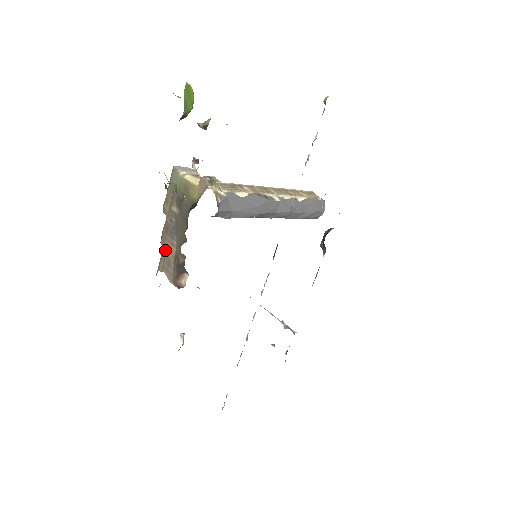
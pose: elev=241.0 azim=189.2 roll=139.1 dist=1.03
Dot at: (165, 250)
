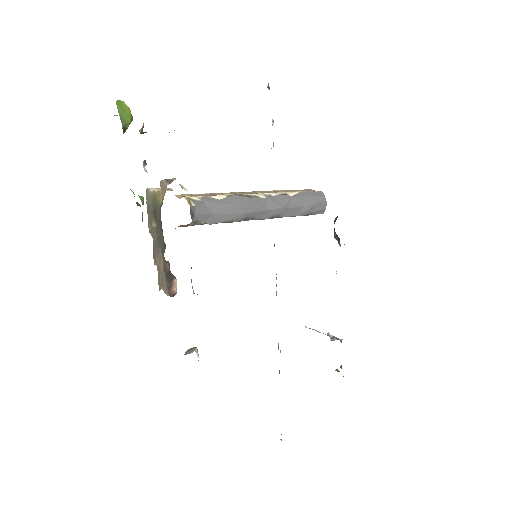
Dot at: (157, 267)
